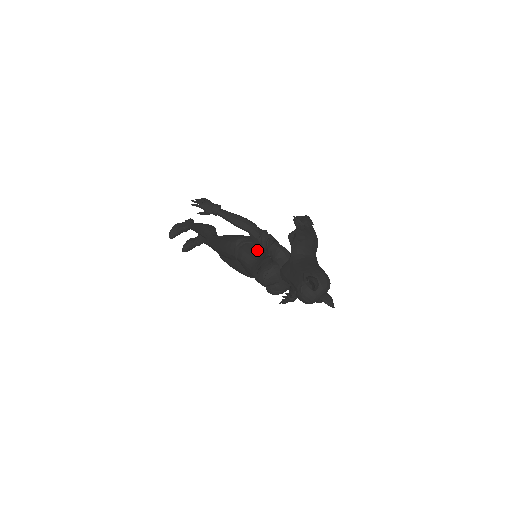
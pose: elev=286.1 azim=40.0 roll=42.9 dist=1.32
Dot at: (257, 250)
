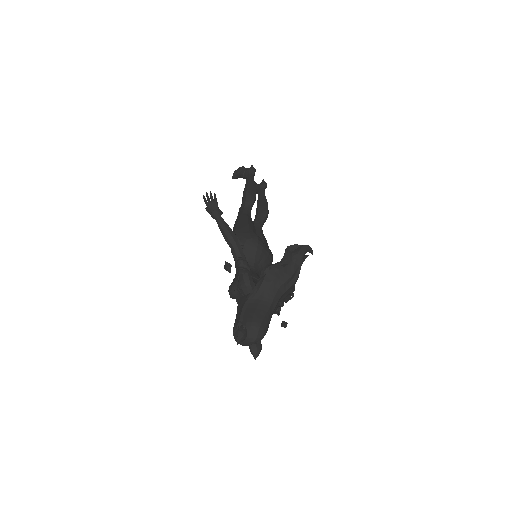
Dot at: (250, 257)
